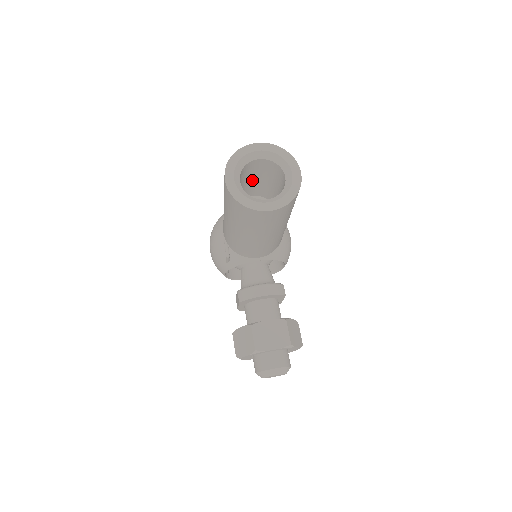
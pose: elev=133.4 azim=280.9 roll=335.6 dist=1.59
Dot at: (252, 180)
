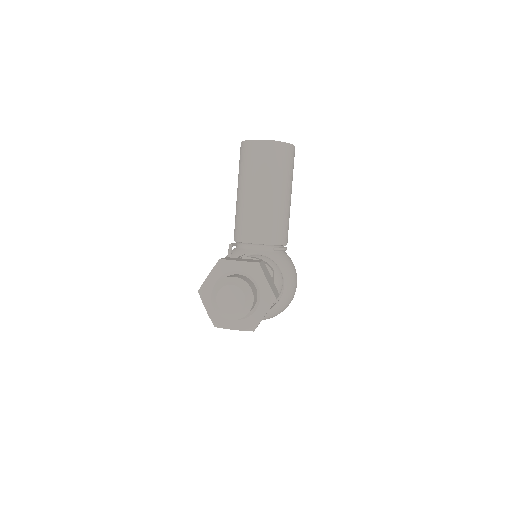
Dot at: occluded
